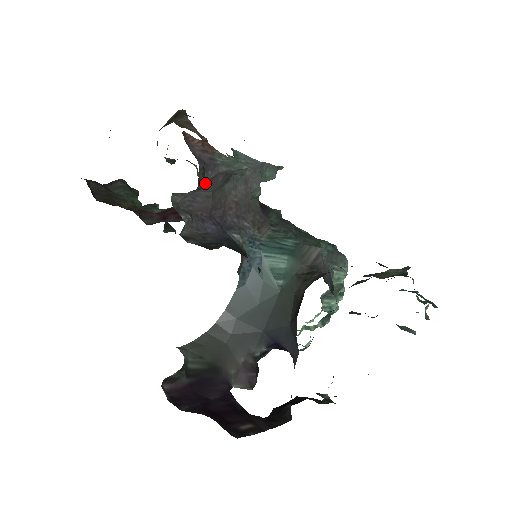
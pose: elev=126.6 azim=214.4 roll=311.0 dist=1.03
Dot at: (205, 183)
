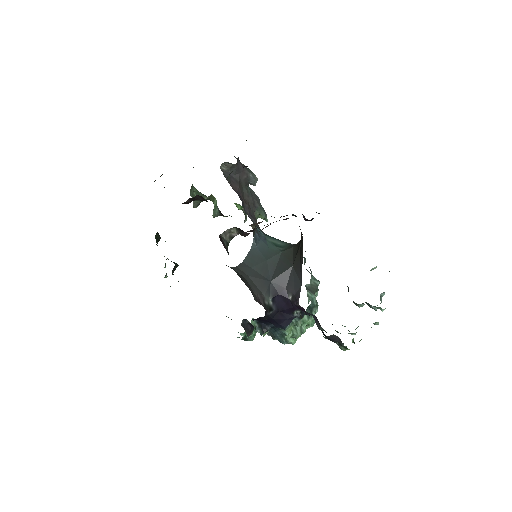
Dot at: (238, 169)
